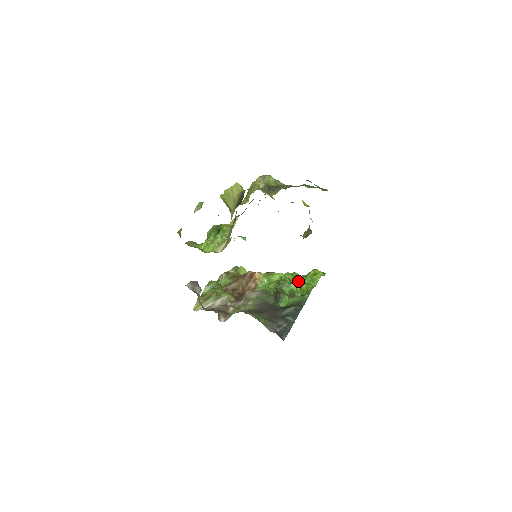
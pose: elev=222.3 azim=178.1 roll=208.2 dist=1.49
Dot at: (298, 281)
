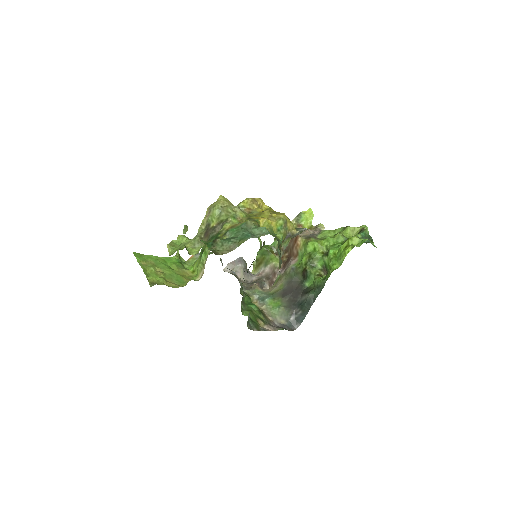
Dot at: (329, 254)
